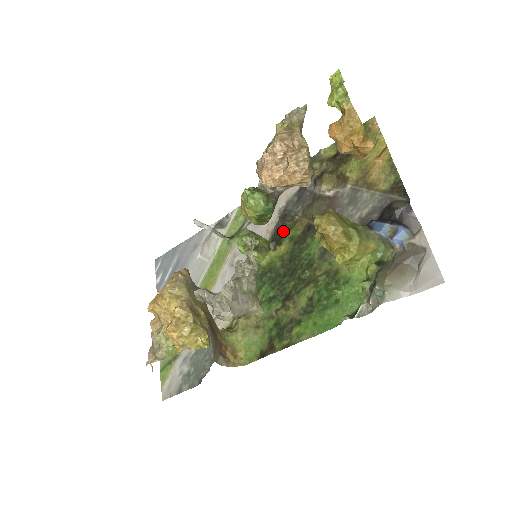
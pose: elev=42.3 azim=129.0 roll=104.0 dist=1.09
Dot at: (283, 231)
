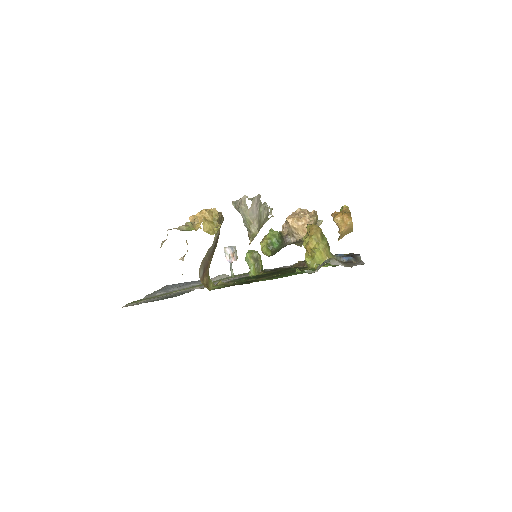
Dot at: (274, 270)
